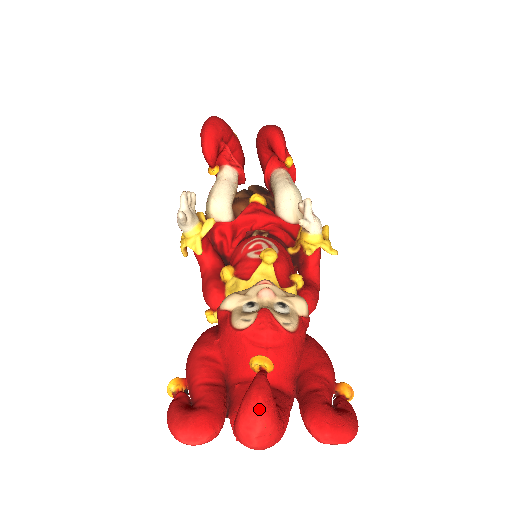
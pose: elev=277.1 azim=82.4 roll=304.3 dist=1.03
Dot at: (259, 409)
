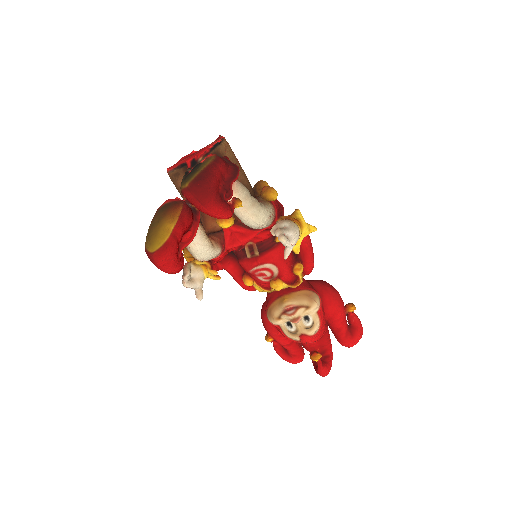
Dot at: occluded
